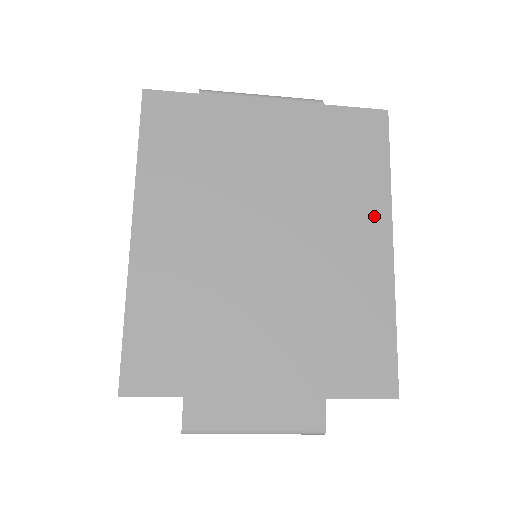
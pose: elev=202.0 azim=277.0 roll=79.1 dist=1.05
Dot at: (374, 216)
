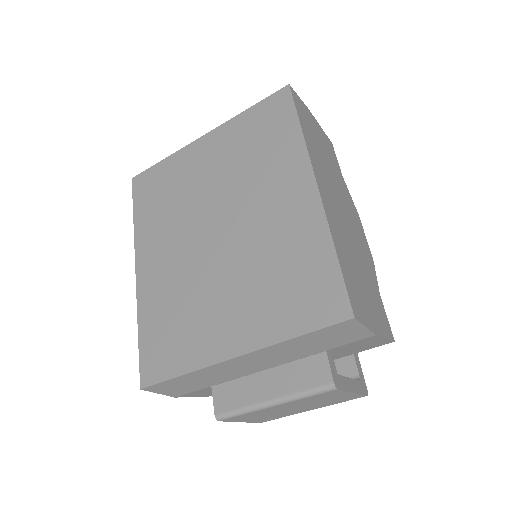
Dot at: (295, 170)
